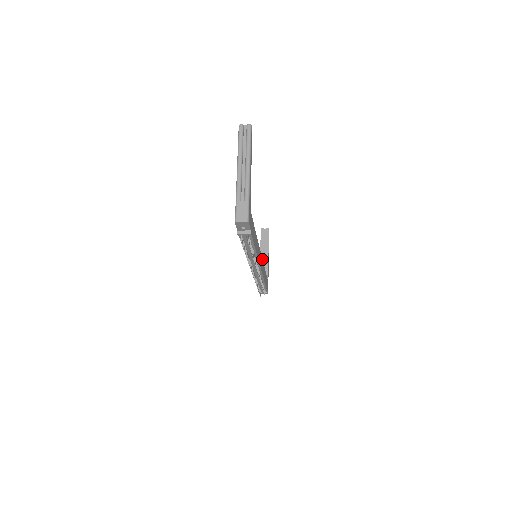
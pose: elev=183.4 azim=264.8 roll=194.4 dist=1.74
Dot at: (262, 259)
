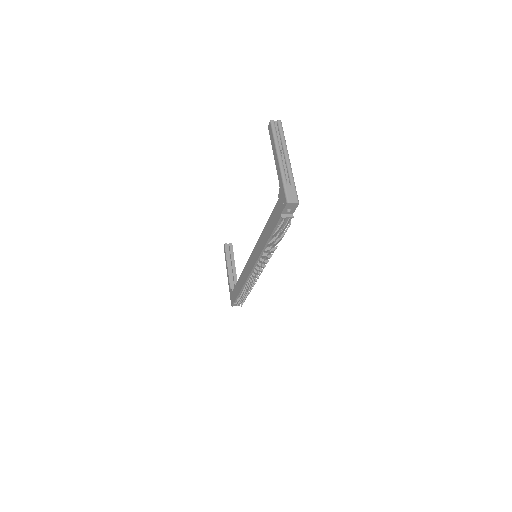
Dot at: occluded
